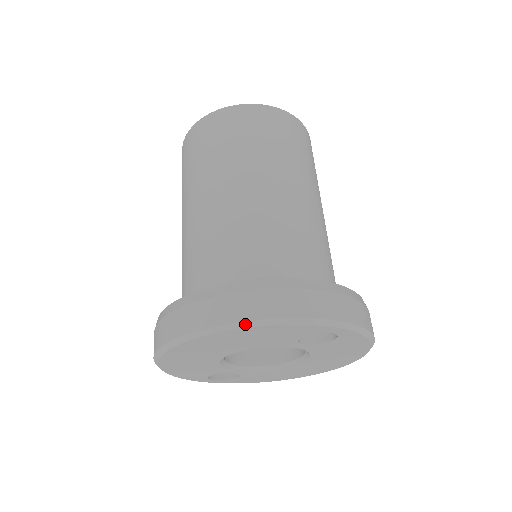
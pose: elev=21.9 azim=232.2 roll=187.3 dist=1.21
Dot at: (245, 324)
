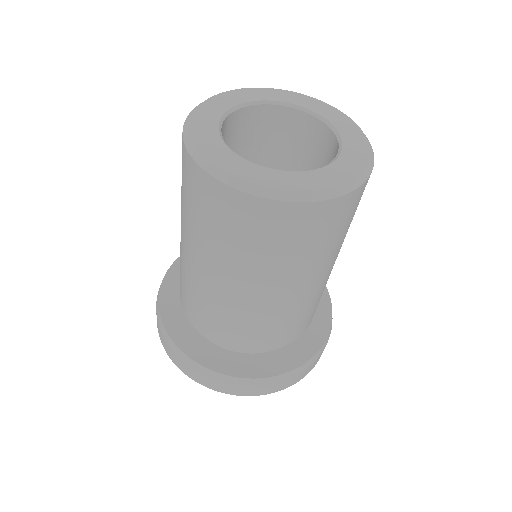
Dot at: (196, 381)
